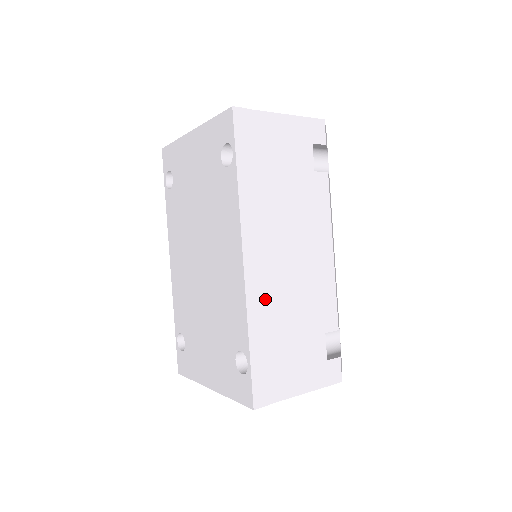
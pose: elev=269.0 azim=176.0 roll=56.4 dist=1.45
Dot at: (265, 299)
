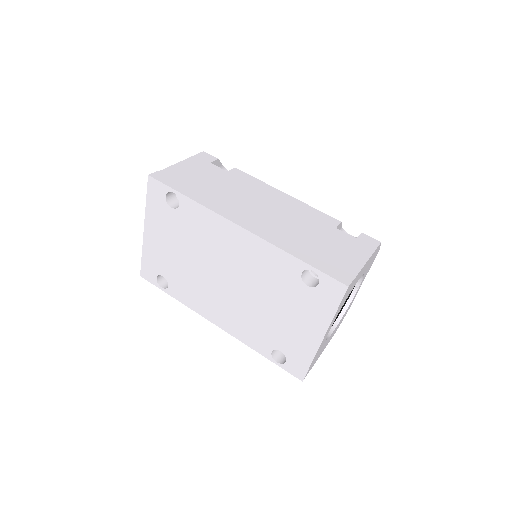
Dot at: (278, 235)
